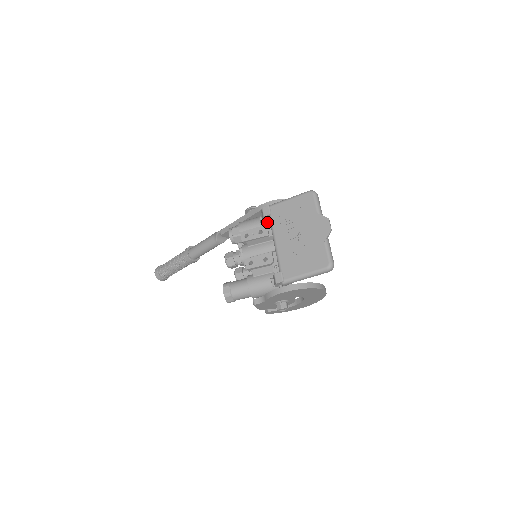
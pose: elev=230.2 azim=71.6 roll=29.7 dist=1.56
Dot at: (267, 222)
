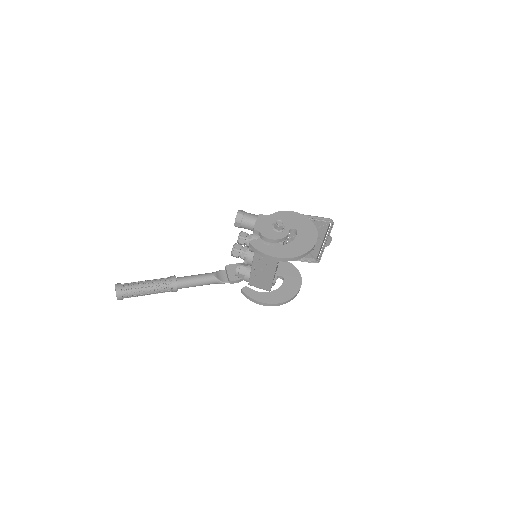
Dot at: occluded
